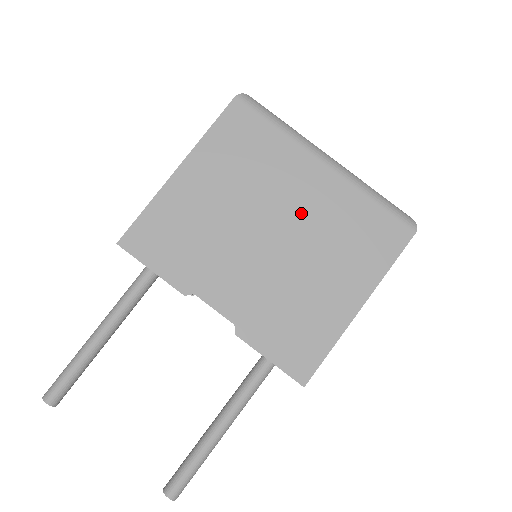
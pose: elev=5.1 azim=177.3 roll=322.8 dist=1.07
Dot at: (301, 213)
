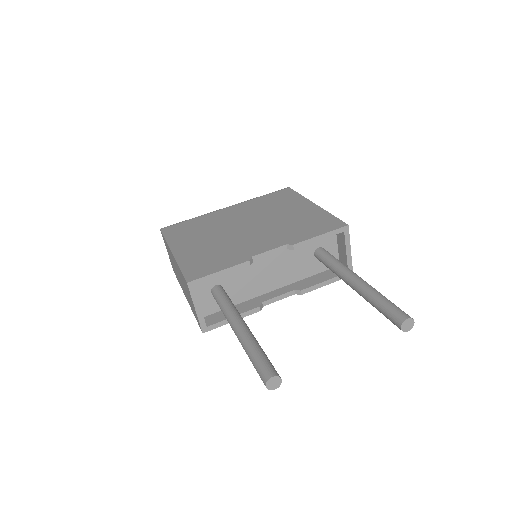
Dot at: (244, 216)
